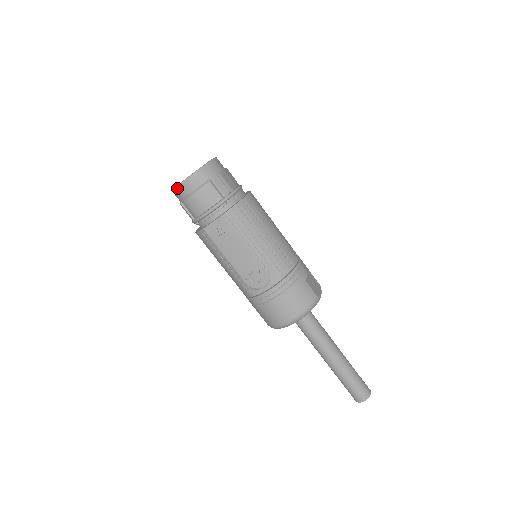
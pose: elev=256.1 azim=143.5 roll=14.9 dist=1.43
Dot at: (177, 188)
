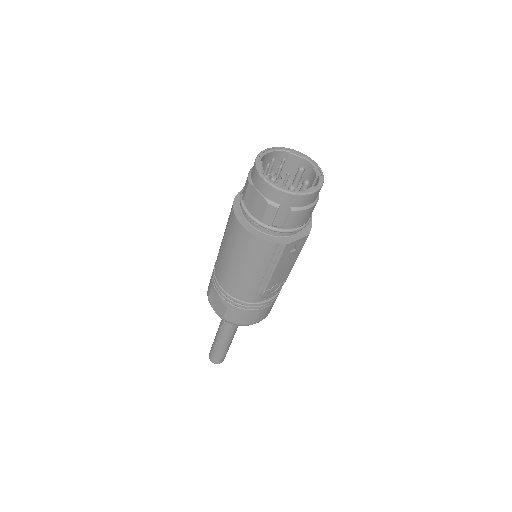
Dot at: (298, 196)
